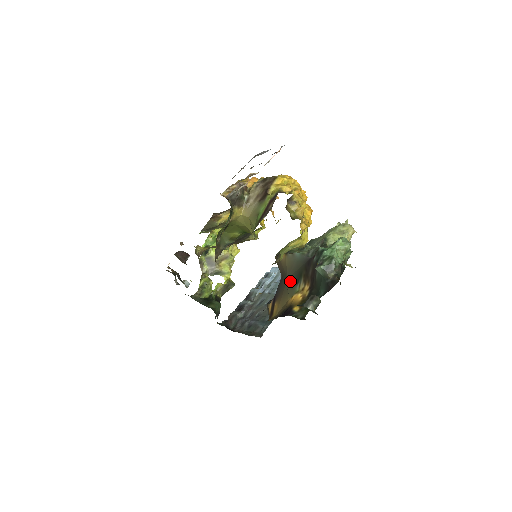
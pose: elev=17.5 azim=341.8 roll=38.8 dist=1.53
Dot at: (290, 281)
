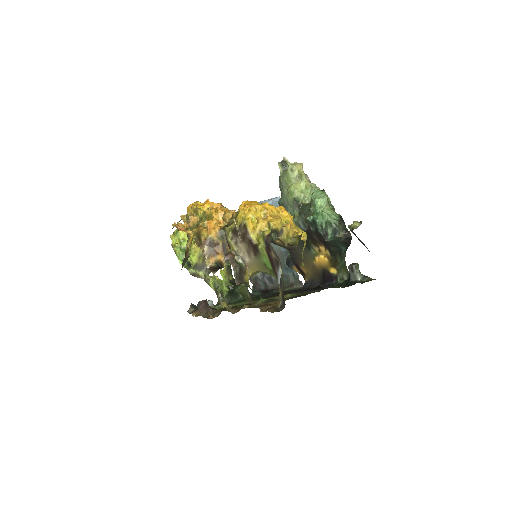
Dot at: (301, 251)
